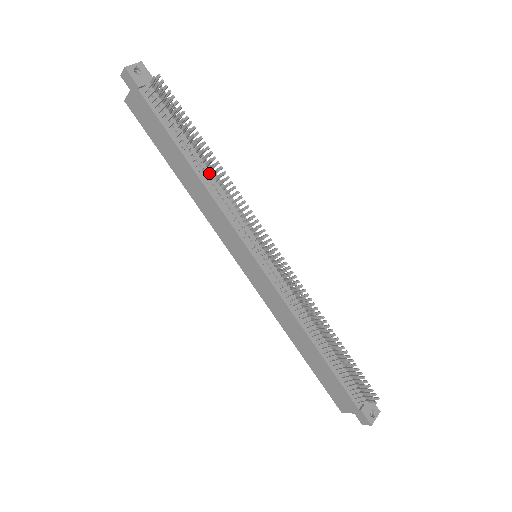
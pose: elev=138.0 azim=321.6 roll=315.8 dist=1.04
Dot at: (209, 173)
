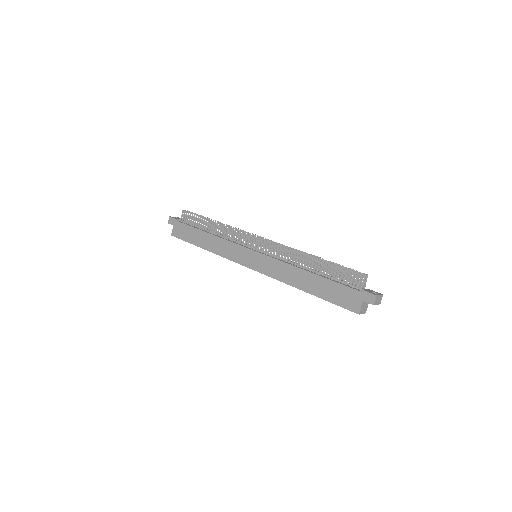
Dot at: (218, 233)
